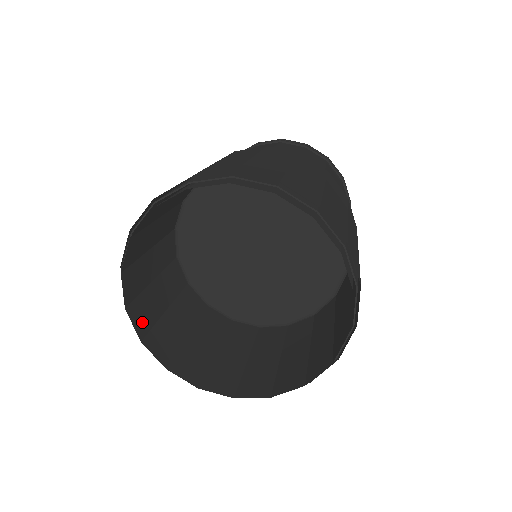
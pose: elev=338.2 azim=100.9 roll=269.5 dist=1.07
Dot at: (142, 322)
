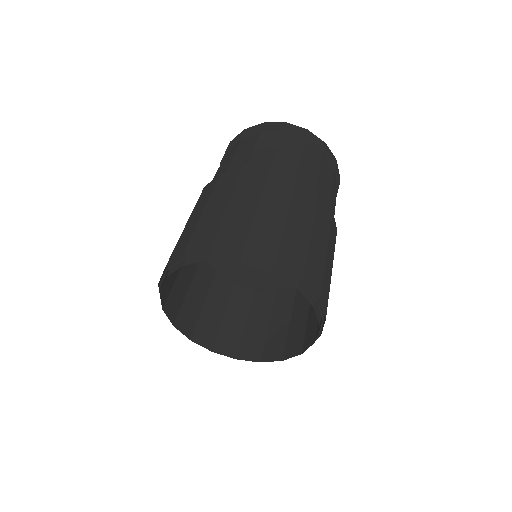
Dot at: (188, 326)
